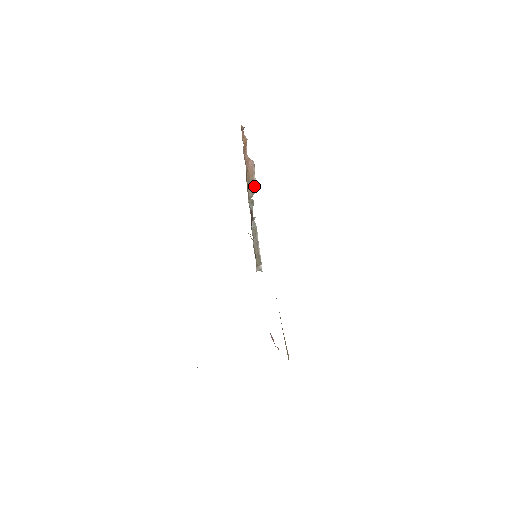
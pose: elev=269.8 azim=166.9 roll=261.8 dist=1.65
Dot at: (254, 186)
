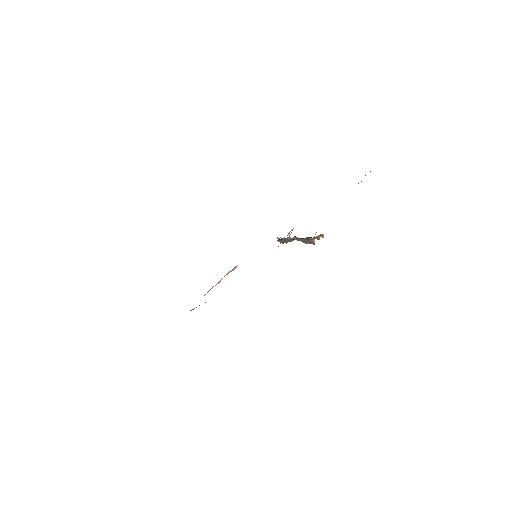
Dot at: (305, 242)
